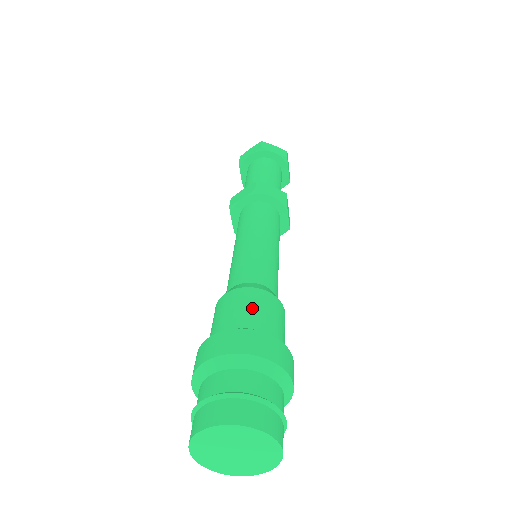
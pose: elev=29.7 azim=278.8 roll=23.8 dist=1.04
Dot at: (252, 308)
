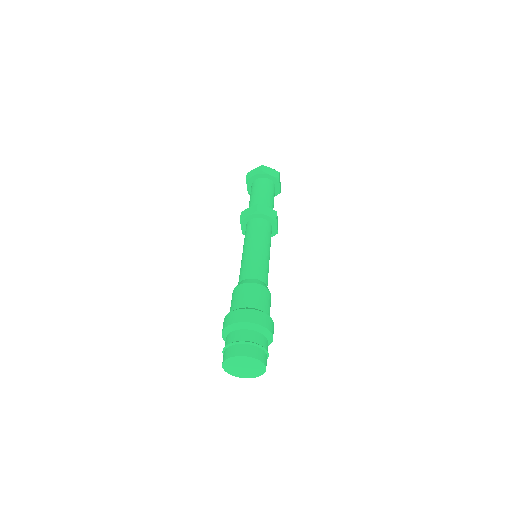
Dot at: (253, 296)
